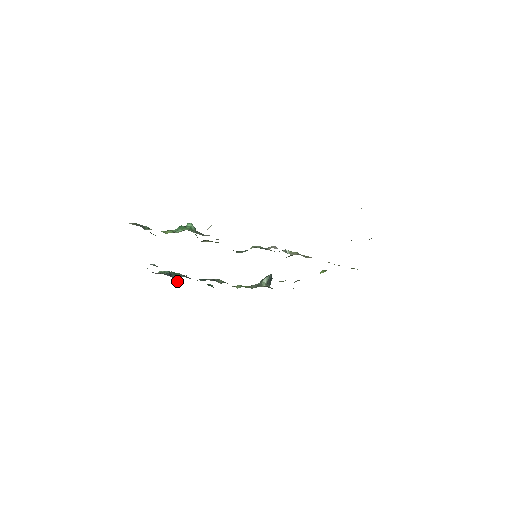
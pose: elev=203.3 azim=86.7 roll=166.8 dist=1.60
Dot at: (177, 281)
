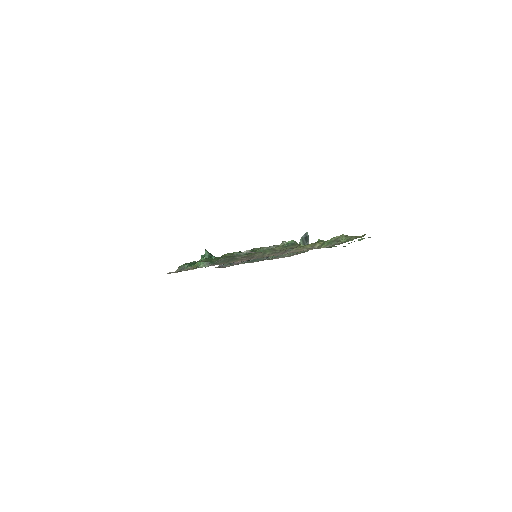
Dot at: occluded
